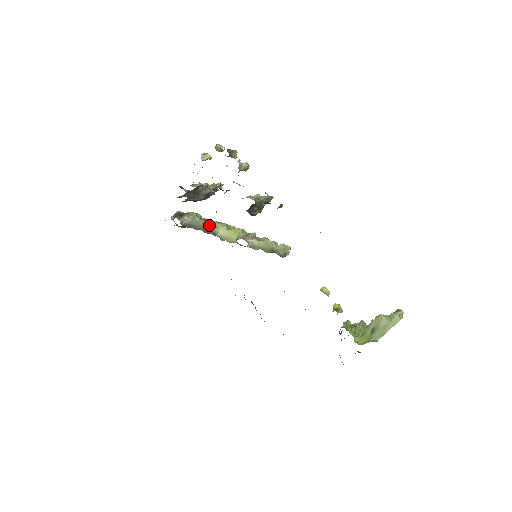
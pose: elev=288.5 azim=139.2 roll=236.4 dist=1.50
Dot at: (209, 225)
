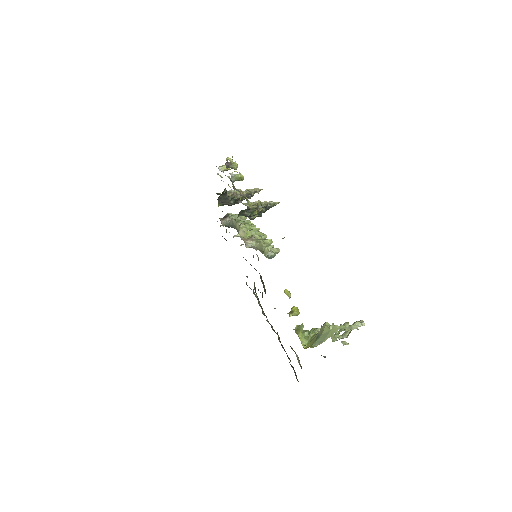
Dot at: (238, 226)
